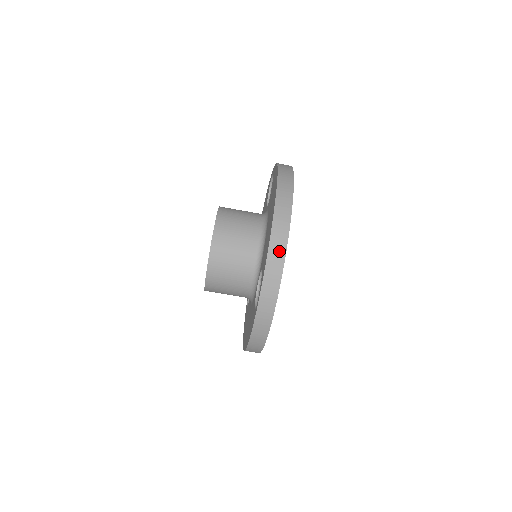
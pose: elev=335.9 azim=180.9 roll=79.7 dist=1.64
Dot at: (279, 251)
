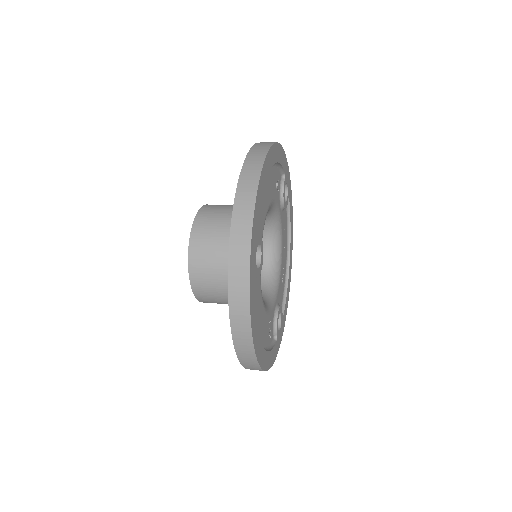
Dot at: (249, 189)
